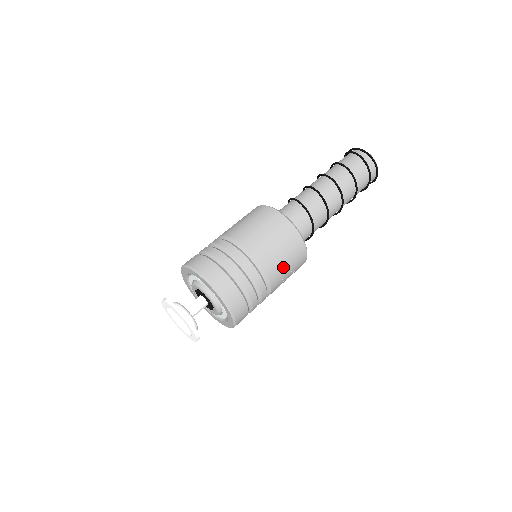
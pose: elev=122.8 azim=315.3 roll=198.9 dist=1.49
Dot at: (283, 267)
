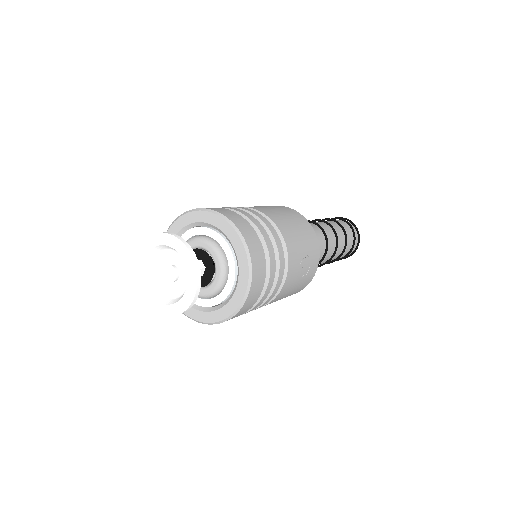
Dot at: (300, 248)
